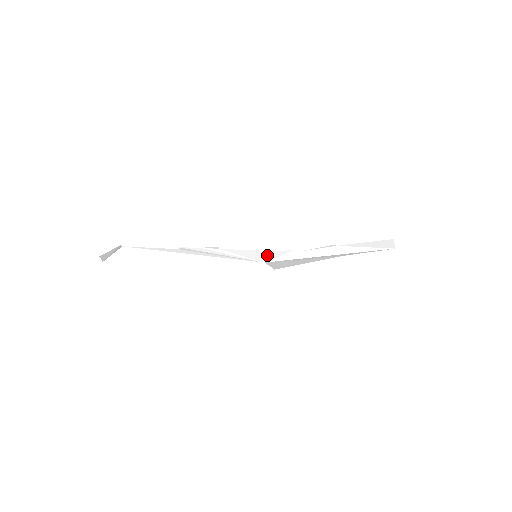
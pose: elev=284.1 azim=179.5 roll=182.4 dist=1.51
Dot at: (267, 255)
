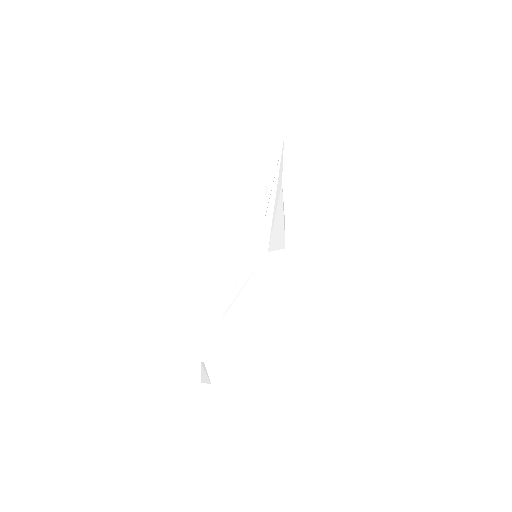
Dot at: (260, 247)
